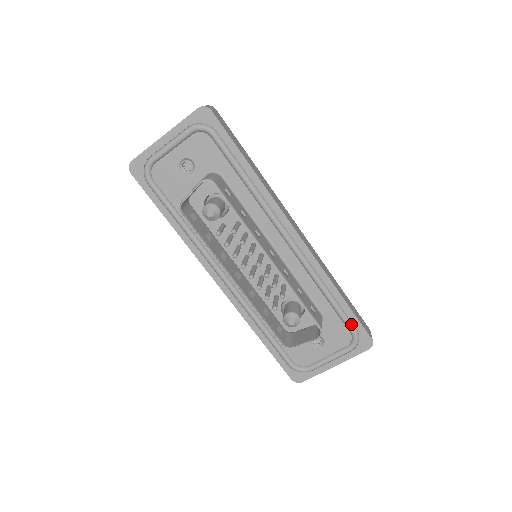
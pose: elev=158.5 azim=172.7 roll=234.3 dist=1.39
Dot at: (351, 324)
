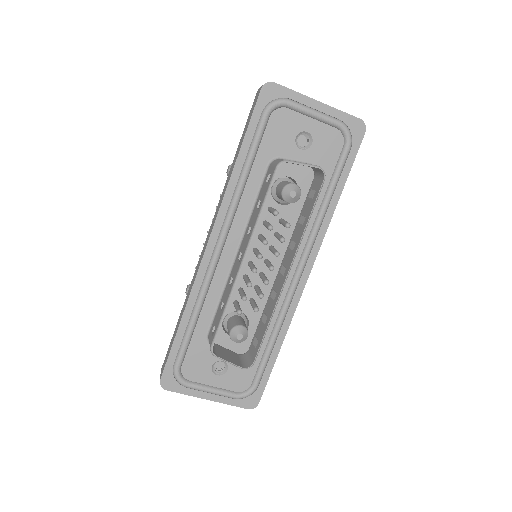
Dot at: (261, 378)
